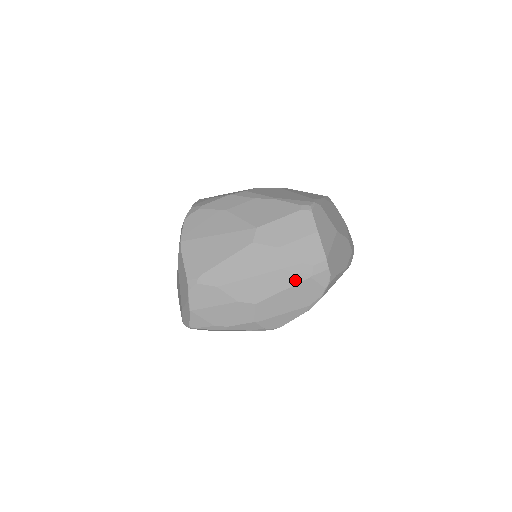
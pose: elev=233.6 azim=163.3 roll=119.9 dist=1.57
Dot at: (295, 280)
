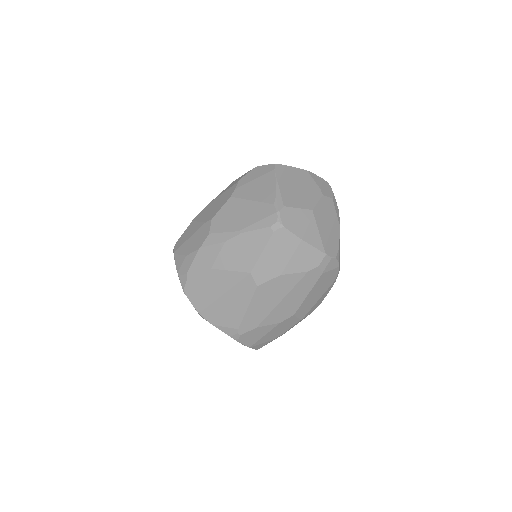
Dot at: (311, 284)
